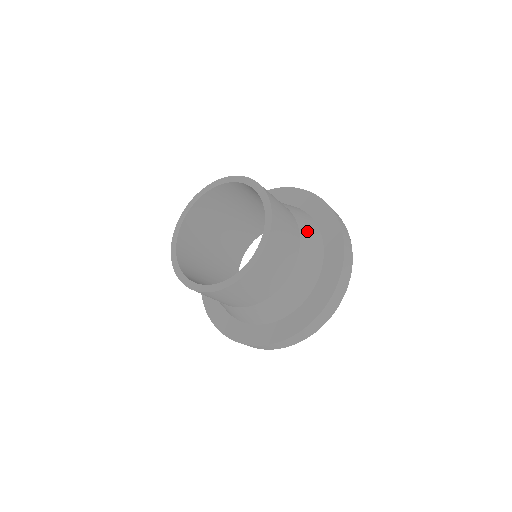
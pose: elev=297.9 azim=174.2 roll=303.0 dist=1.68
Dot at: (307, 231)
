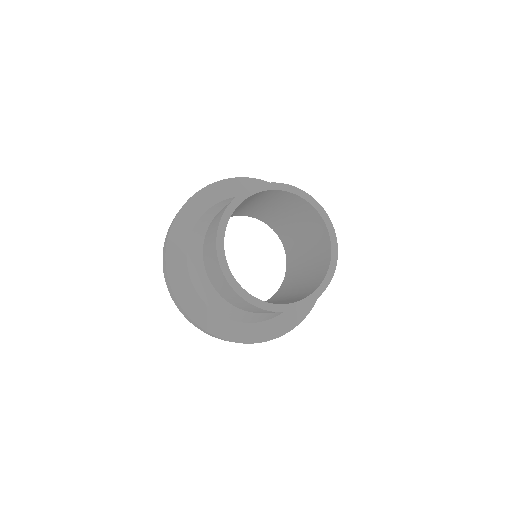
Dot at: occluded
